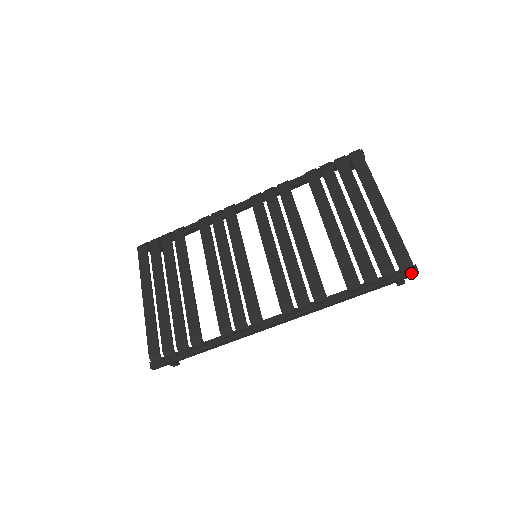
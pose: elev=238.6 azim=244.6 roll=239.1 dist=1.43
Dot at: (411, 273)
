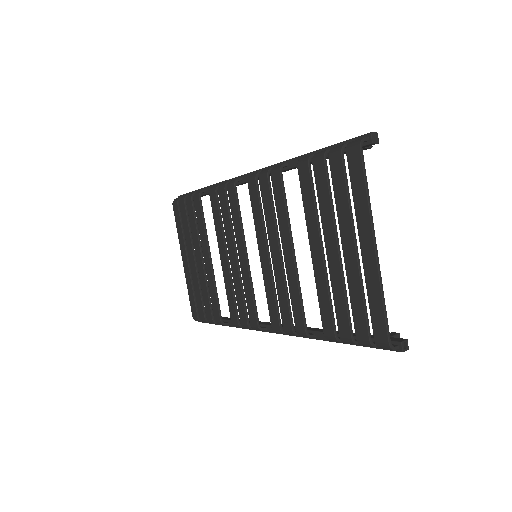
Dot at: (394, 350)
